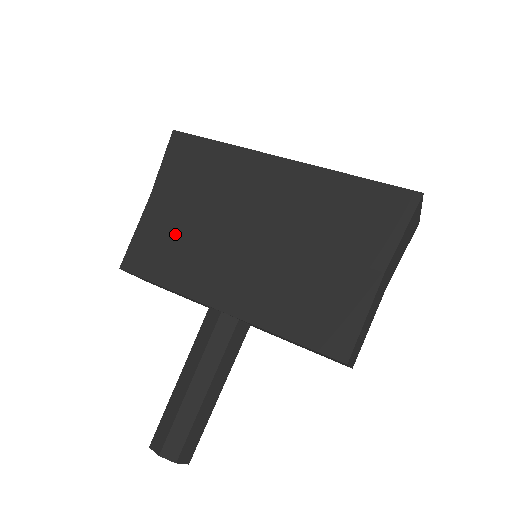
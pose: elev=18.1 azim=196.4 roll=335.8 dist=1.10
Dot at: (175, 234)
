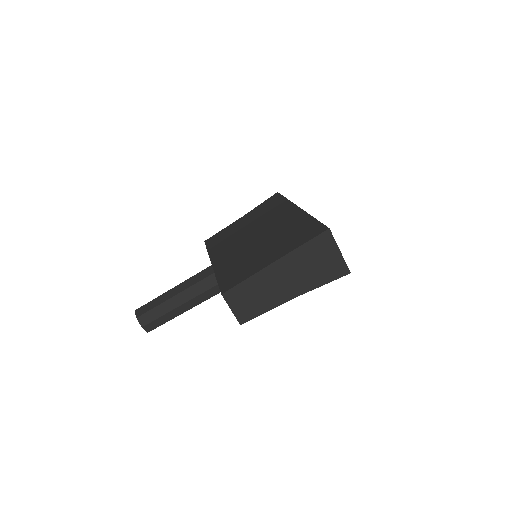
Dot at: (233, 232)
